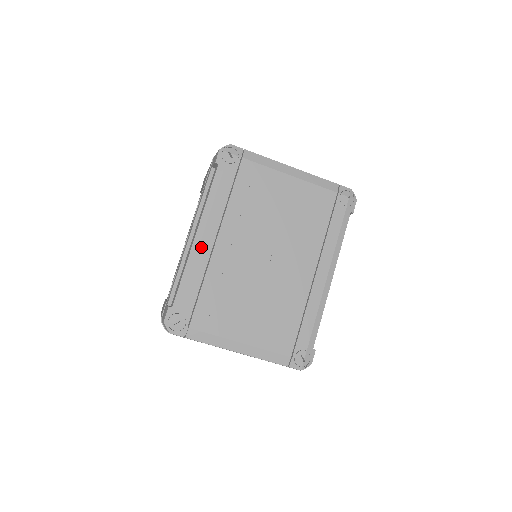
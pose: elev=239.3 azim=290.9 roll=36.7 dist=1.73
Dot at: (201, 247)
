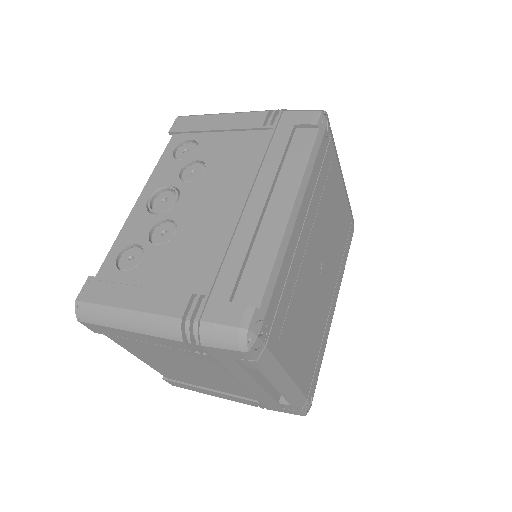
Dot at: (294, 229)
